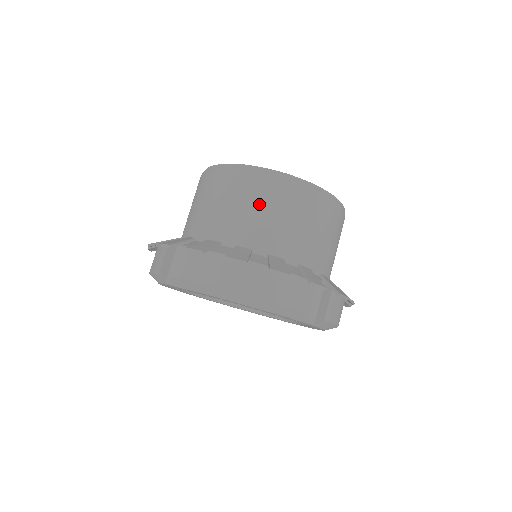
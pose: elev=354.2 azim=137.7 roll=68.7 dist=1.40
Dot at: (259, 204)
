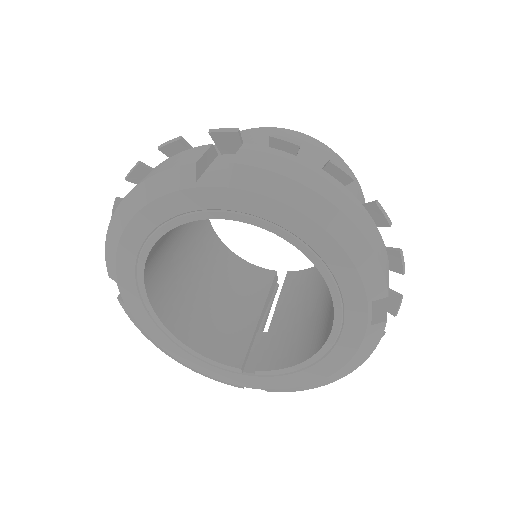
Dot at: occluded
